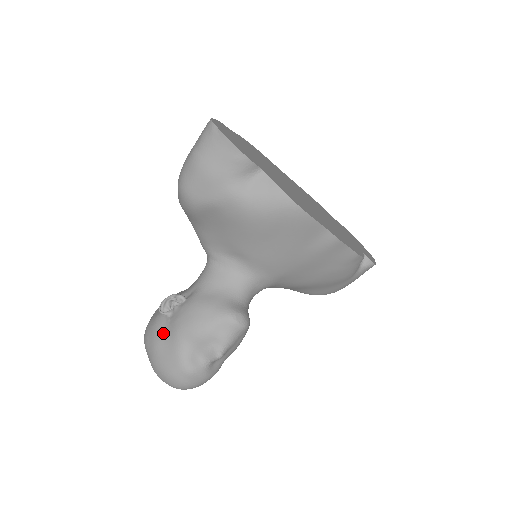
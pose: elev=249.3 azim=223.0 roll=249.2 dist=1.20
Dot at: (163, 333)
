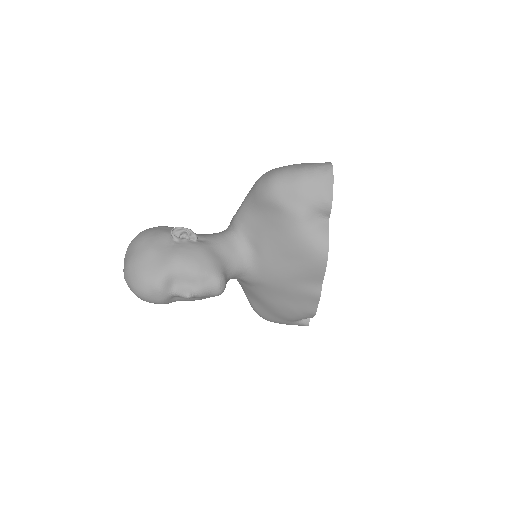
Dot at: (162, 247)
